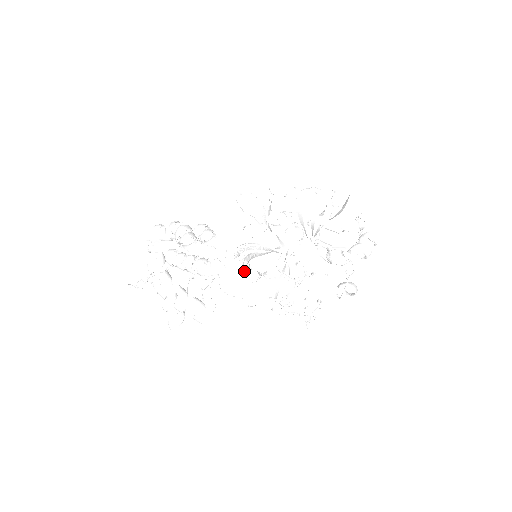
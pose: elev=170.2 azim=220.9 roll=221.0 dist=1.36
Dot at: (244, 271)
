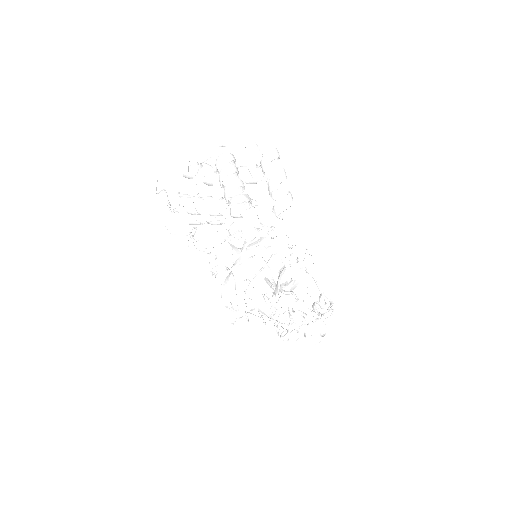
Dot at: occluded
